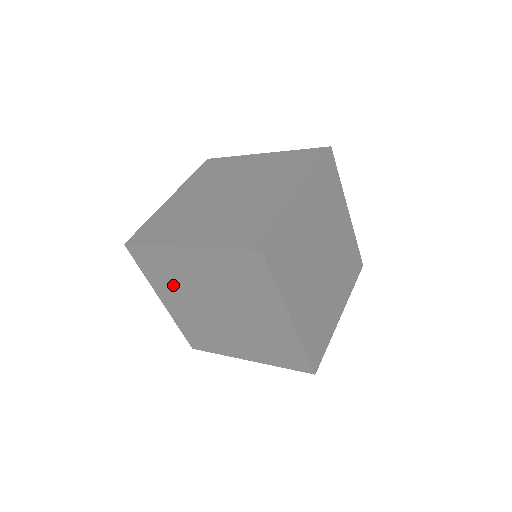
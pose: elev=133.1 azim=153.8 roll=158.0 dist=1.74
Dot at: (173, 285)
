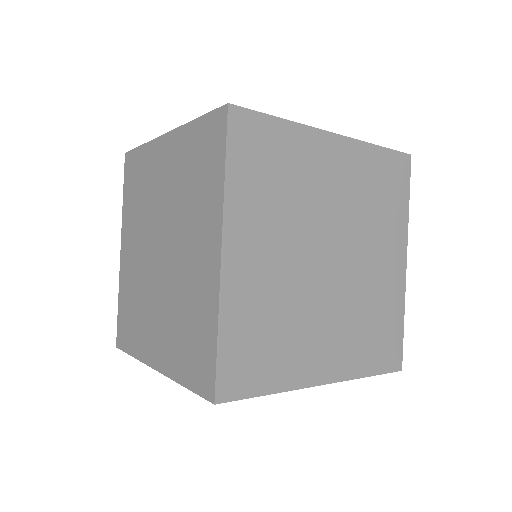
Dot at: (137, 213)
